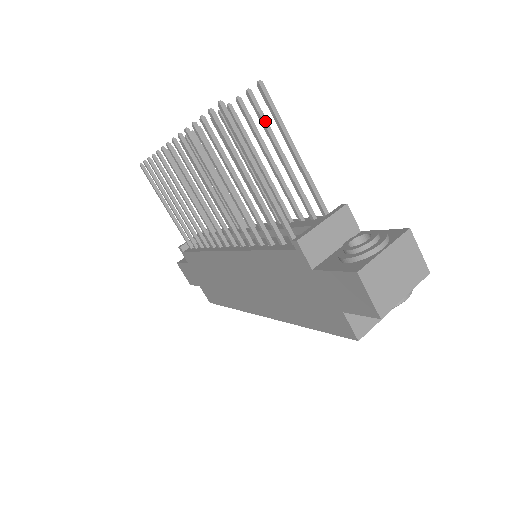
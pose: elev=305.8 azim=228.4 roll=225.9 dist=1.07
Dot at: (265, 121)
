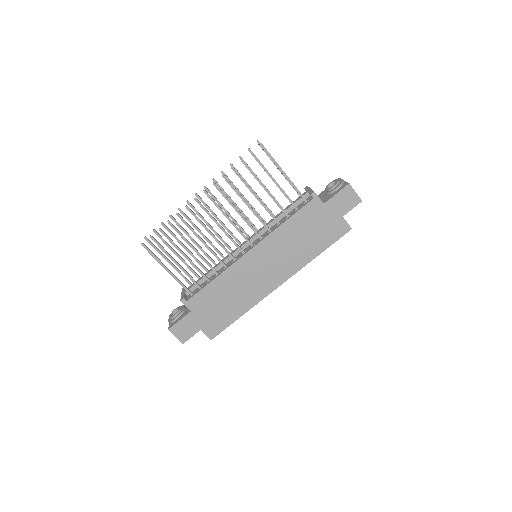
Dot at: occluded
